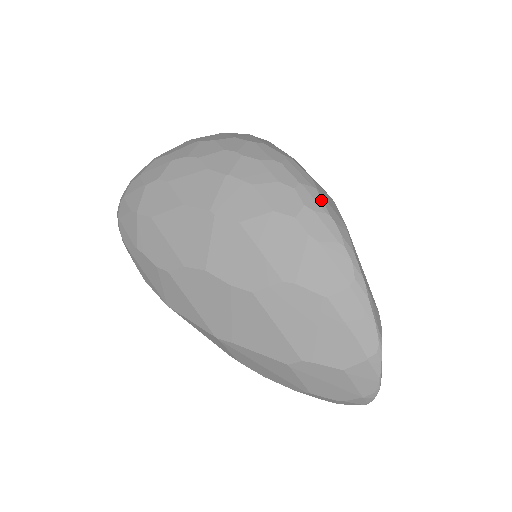
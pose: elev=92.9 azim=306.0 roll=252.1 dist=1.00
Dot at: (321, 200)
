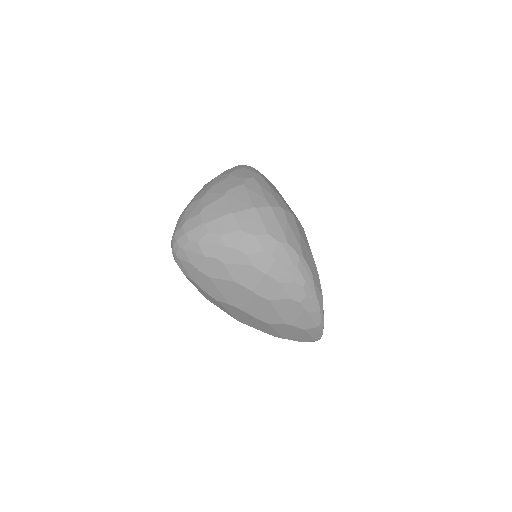
Dot at: (315, 290)
